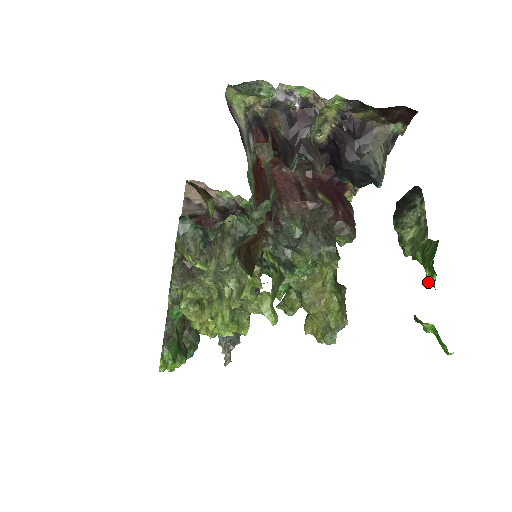
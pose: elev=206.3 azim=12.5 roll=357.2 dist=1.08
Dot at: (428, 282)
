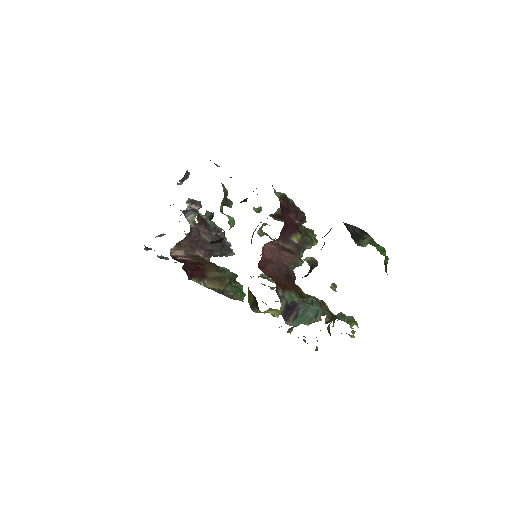
Dot at: occluded
